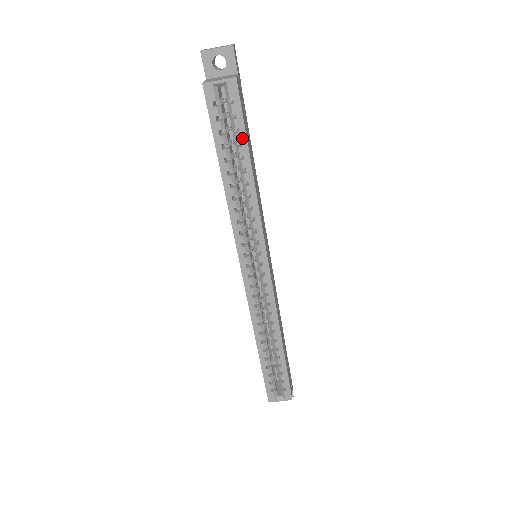
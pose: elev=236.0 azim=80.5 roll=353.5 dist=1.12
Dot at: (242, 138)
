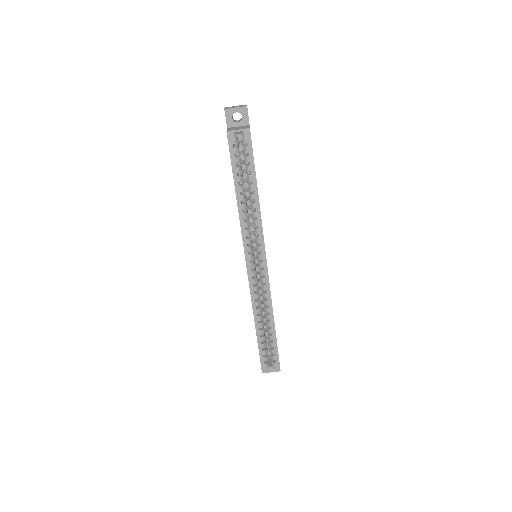
Dot at: (252, 169)
